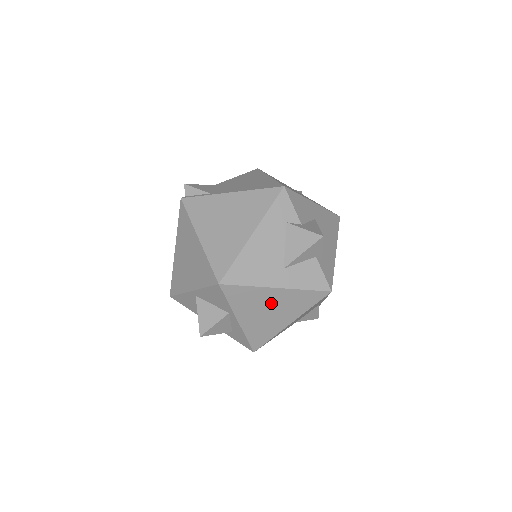
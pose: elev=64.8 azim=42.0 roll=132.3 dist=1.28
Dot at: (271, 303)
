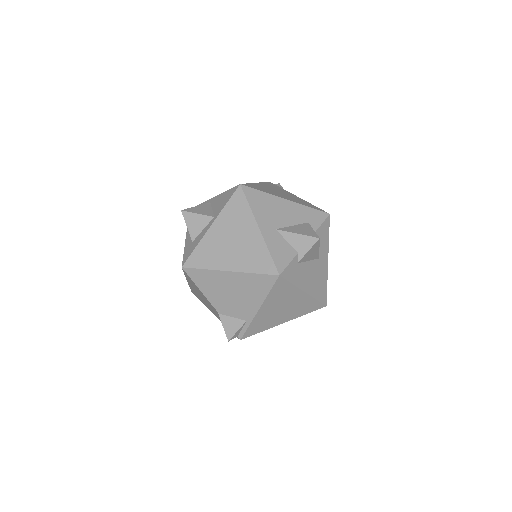
Dot at: (242, 236)
